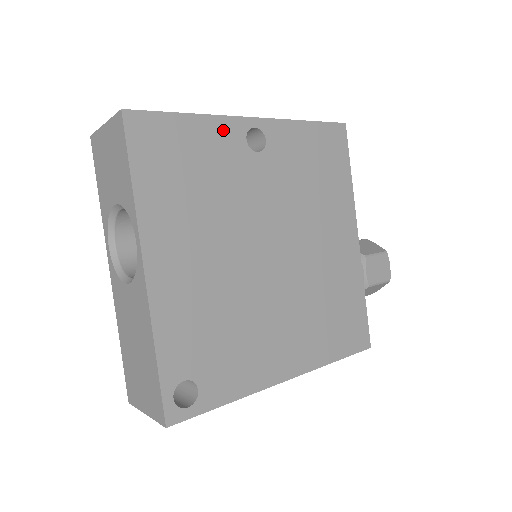
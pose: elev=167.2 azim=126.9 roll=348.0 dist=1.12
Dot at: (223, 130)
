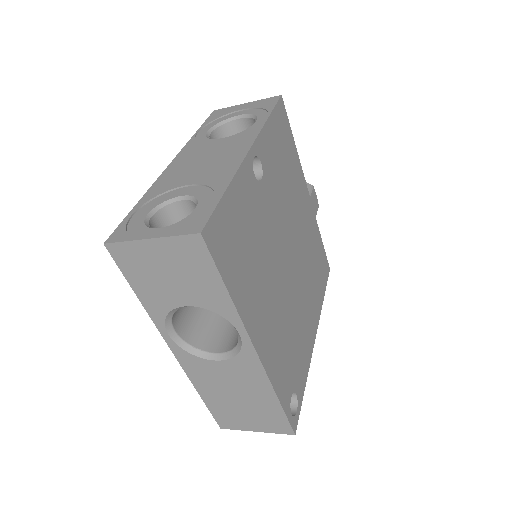
Dot at: (244, 181)
